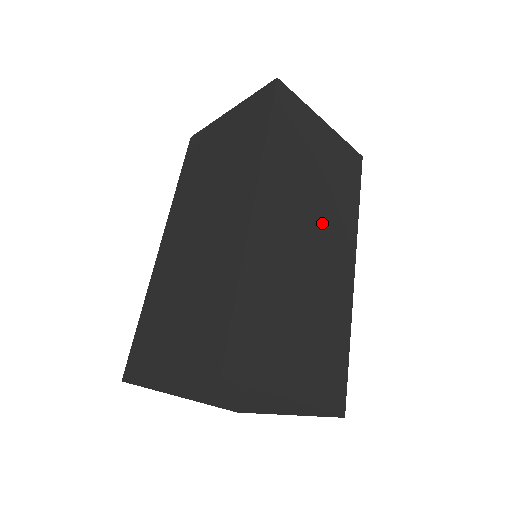
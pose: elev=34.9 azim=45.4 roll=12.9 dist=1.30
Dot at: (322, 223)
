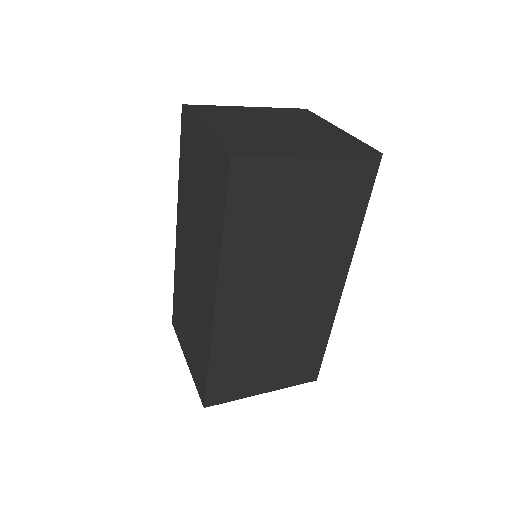
Dot at: (302, 271)
